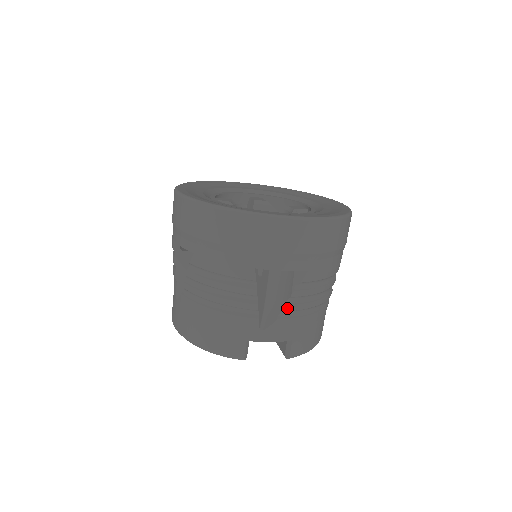
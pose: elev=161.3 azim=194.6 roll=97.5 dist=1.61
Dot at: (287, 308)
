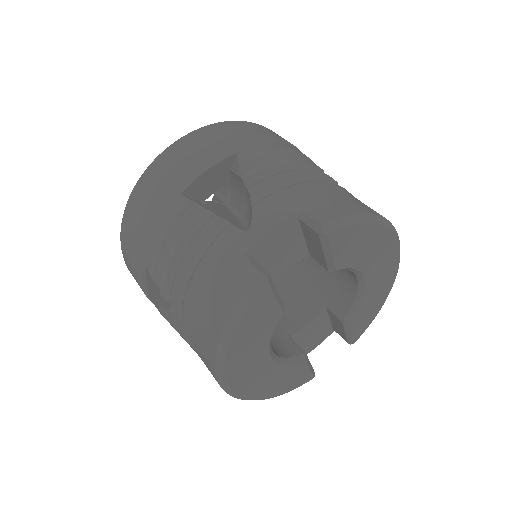
Dot at: (251, 190)
